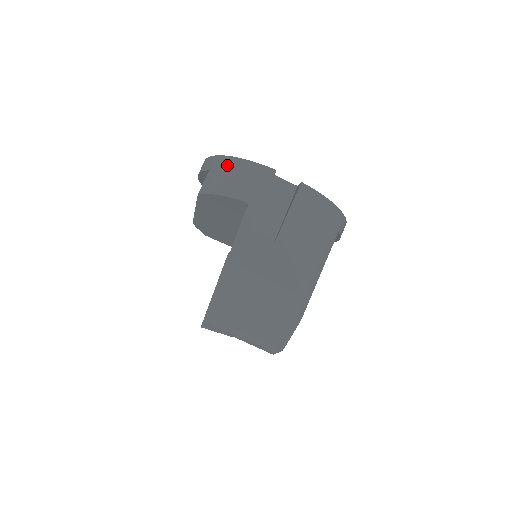
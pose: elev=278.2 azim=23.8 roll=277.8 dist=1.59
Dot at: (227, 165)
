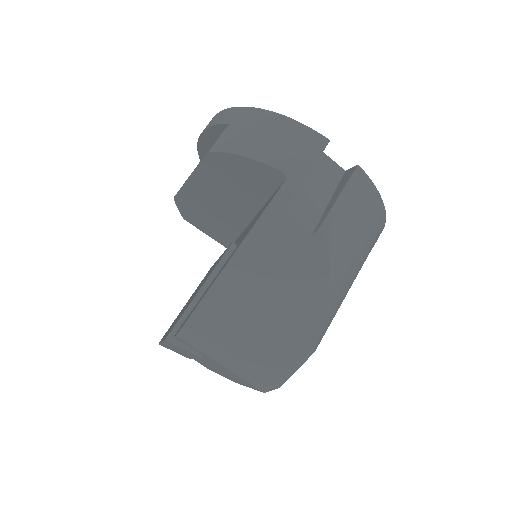
Dot at: (260, 120)
